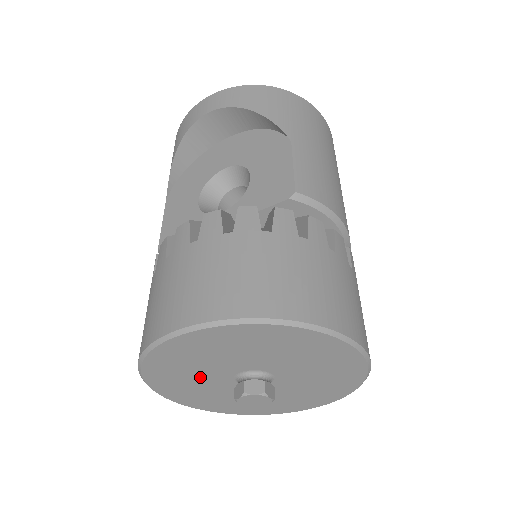
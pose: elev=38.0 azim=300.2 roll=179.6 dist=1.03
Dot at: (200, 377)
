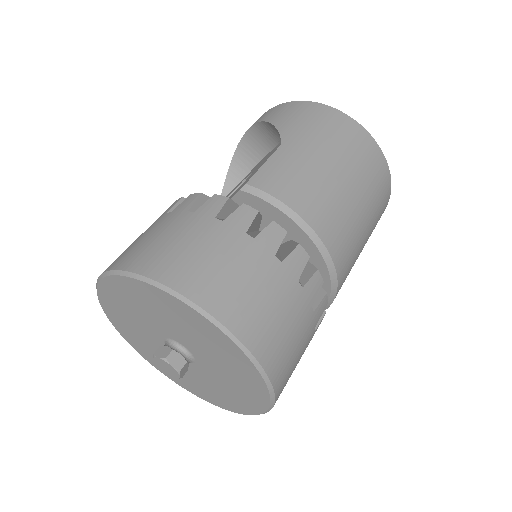
Dot at: (146, 339)
